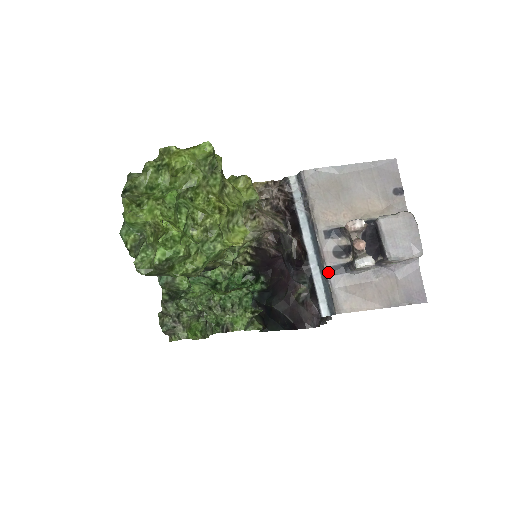
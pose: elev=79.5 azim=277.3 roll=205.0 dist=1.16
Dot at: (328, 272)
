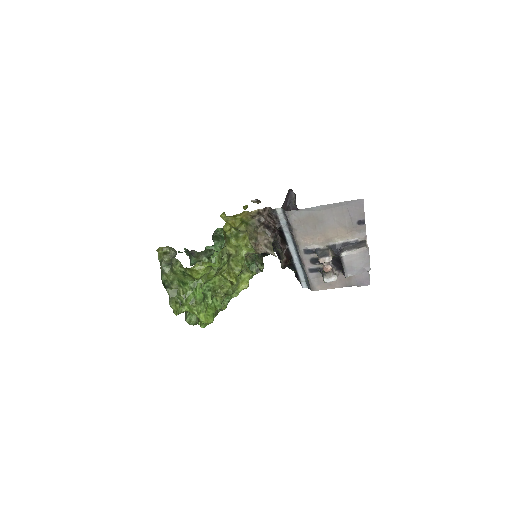
Dot at: (306, 271)
